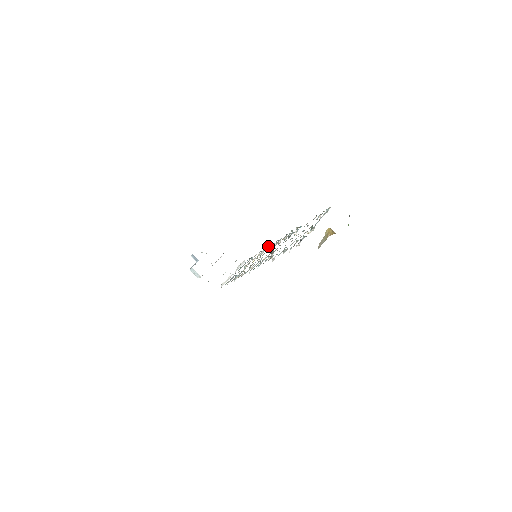
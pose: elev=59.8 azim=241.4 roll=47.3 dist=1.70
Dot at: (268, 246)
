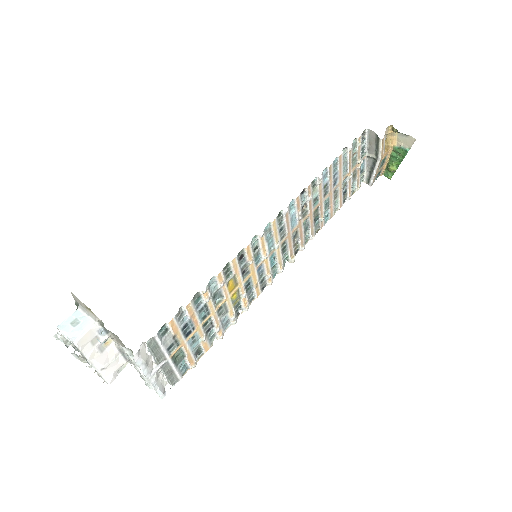
Dot at: (251, 301)
